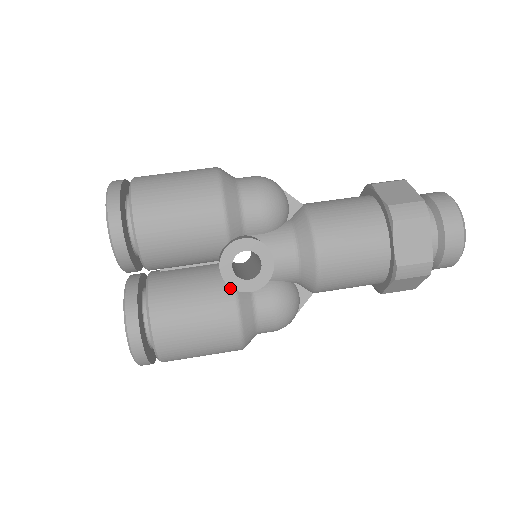
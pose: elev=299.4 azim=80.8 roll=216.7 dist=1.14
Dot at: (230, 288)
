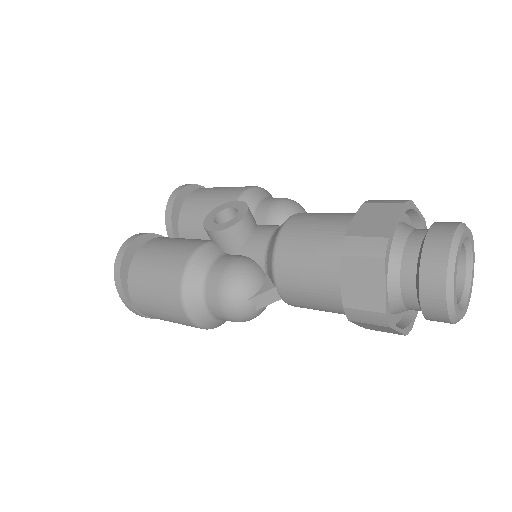
Dot at: (208, 240)
